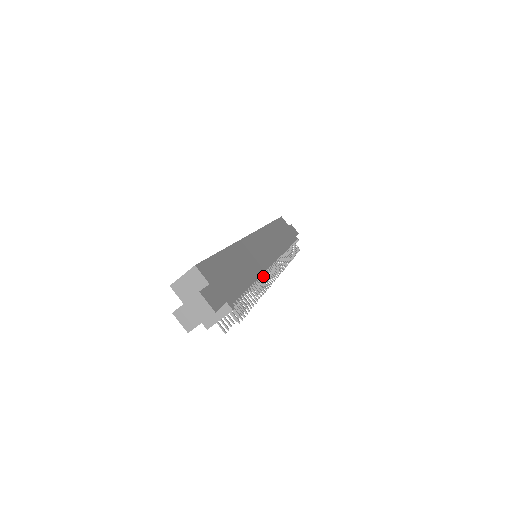
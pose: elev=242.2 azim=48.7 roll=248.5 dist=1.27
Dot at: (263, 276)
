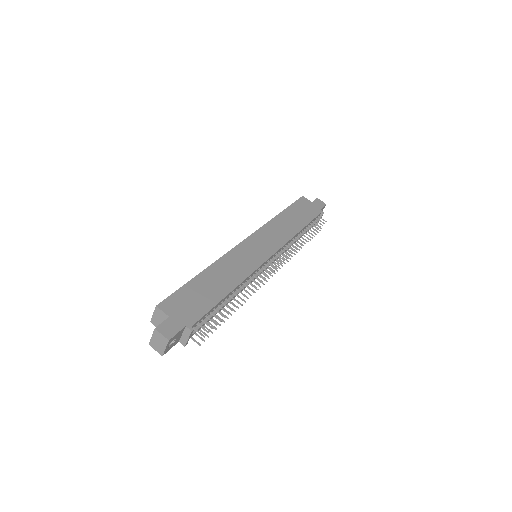
Dot at: (266, 271)
